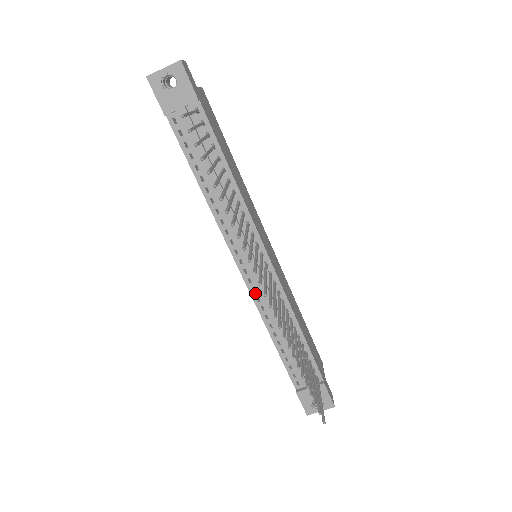
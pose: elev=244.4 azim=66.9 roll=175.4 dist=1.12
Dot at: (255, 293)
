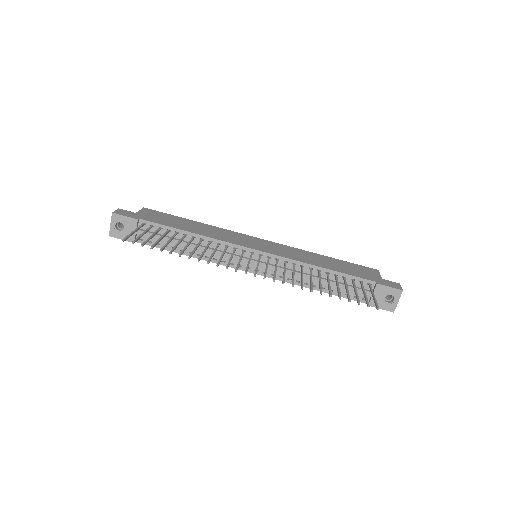
Dot at: occluded
